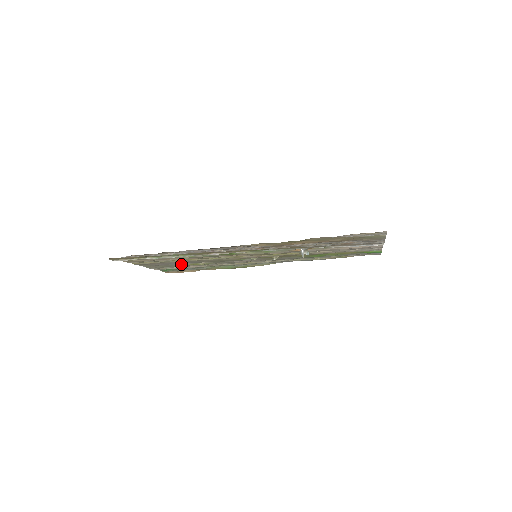
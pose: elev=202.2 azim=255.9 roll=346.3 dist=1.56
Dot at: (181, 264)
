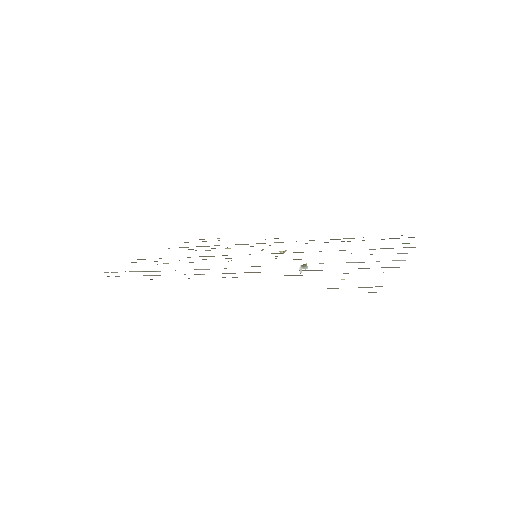
Dot at: occluded
